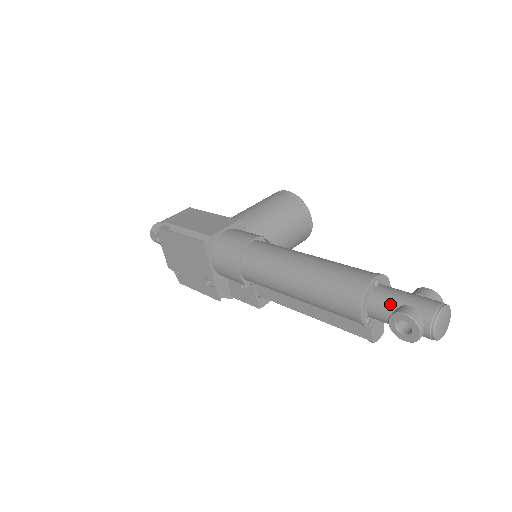
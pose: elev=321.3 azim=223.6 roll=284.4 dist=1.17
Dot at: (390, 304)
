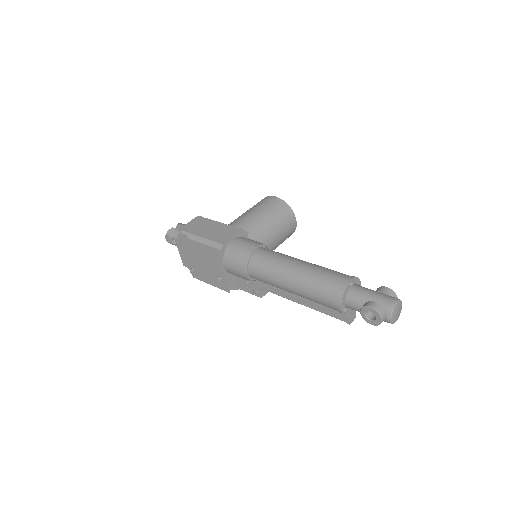
Dot at: (361, 299)
